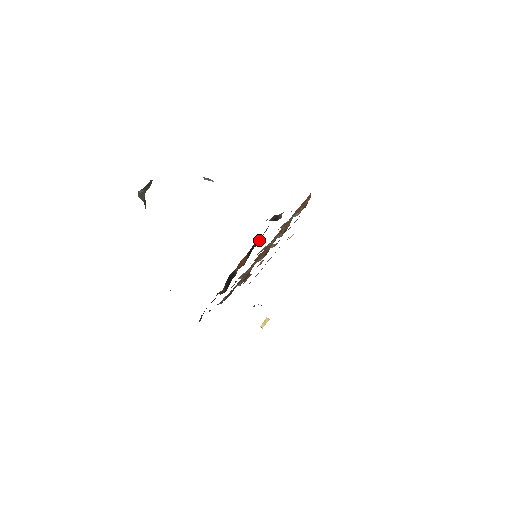
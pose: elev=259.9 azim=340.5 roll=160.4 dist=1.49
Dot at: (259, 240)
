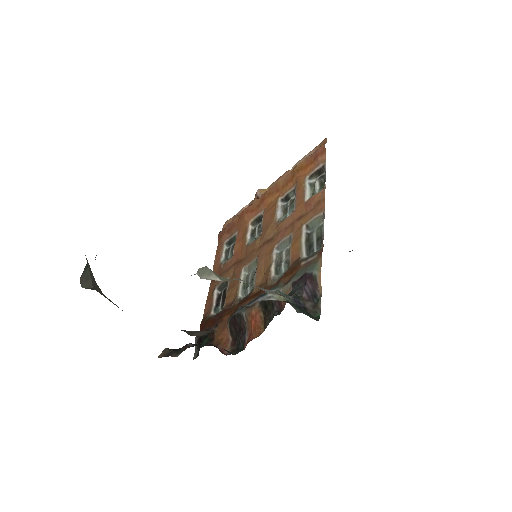
Dot at: occluded
